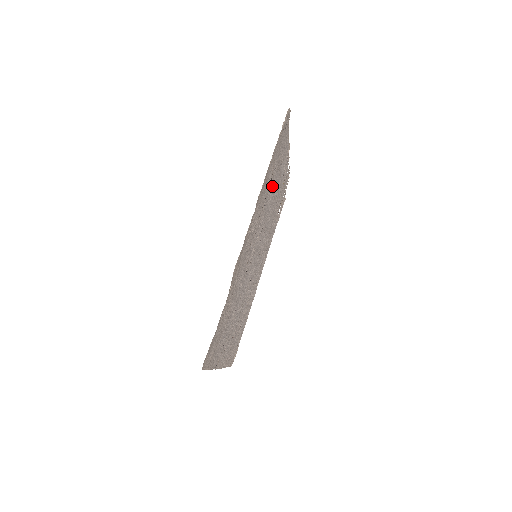
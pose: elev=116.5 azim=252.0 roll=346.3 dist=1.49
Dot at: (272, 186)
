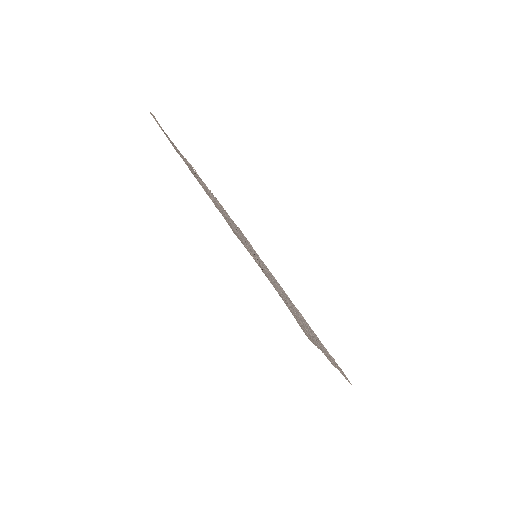
Dot at: occluded
